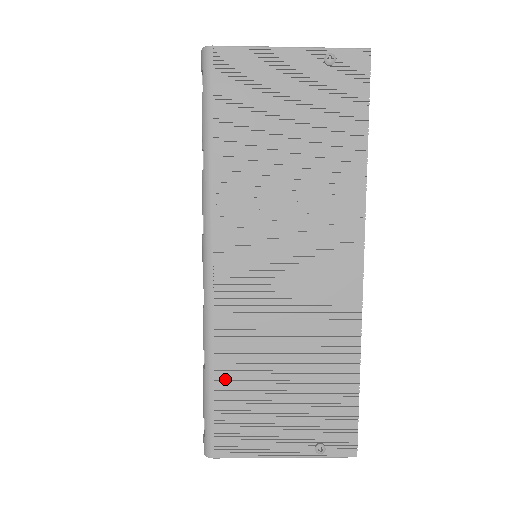
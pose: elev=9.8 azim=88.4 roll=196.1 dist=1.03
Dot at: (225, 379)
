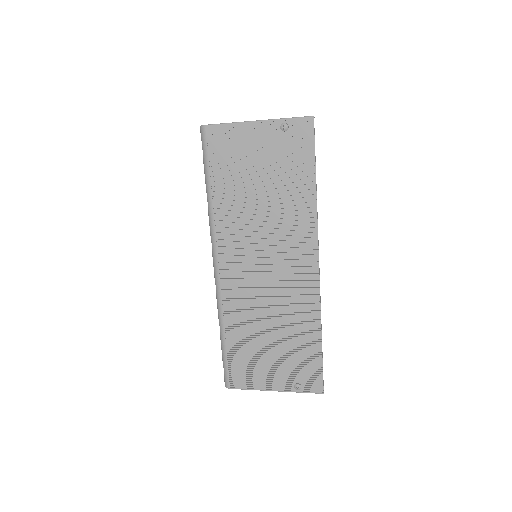
Dot at: (233, 340)
